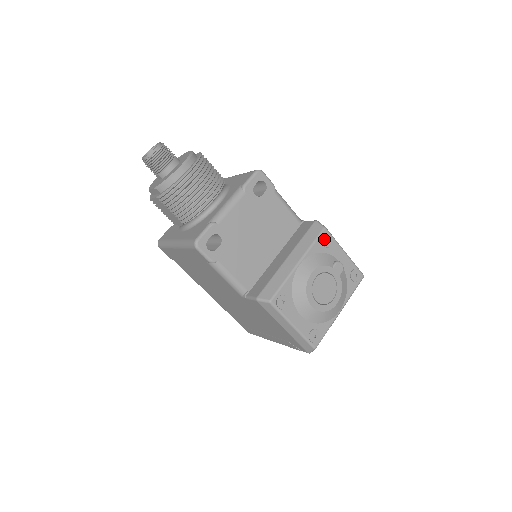
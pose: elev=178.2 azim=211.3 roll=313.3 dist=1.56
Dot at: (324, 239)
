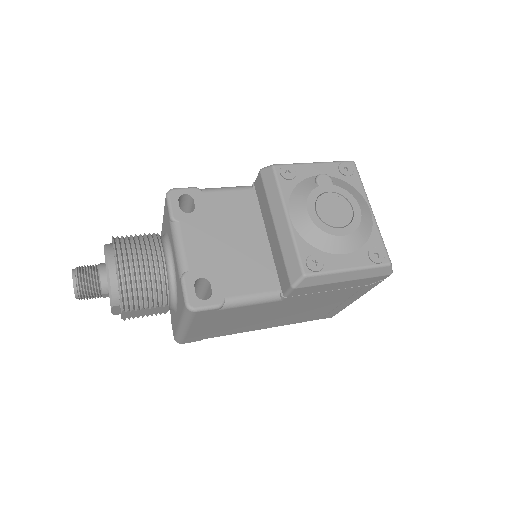
Dot at: (283, 174)
